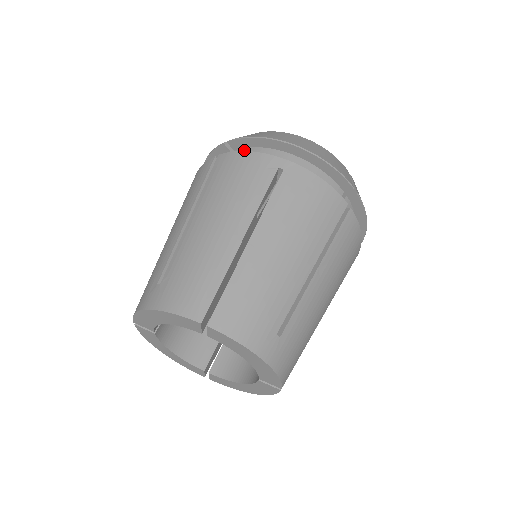
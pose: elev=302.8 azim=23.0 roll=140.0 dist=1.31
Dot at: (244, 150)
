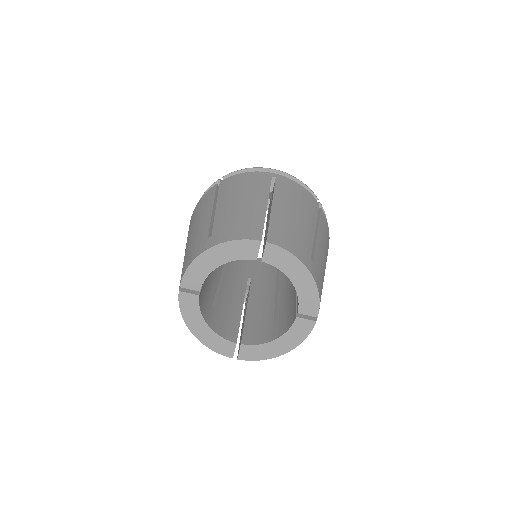
Dot at: occluded
